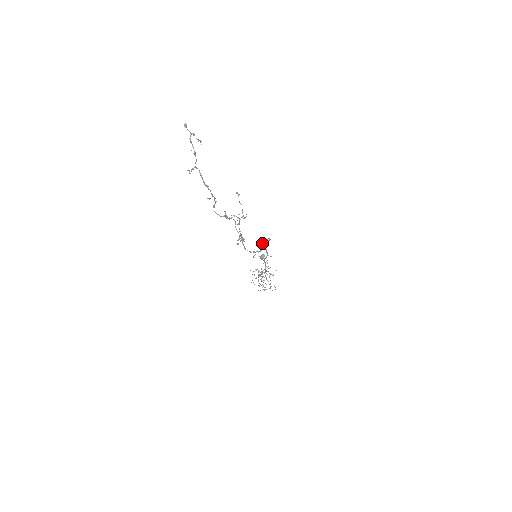
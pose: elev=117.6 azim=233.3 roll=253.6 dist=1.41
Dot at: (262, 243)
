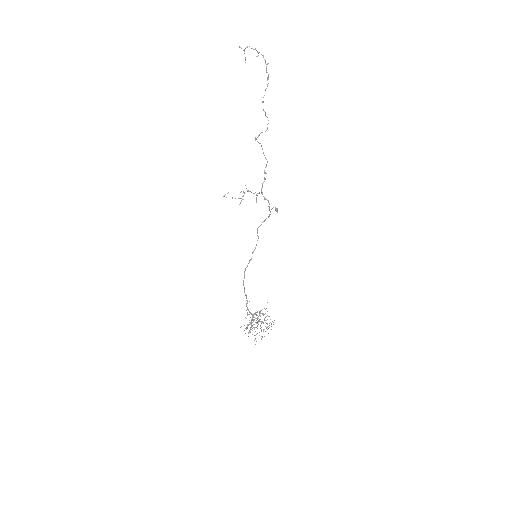
Dot at: (263, 221)
